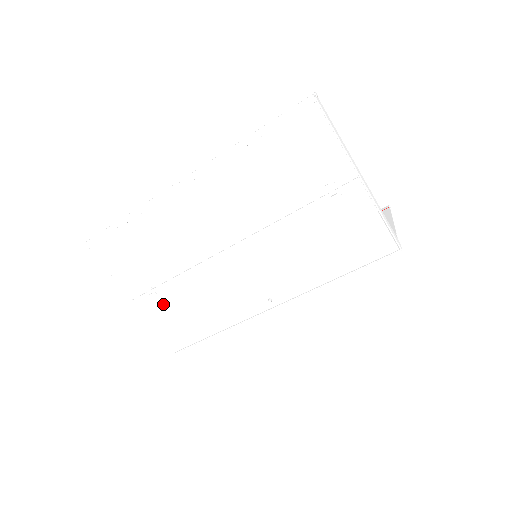
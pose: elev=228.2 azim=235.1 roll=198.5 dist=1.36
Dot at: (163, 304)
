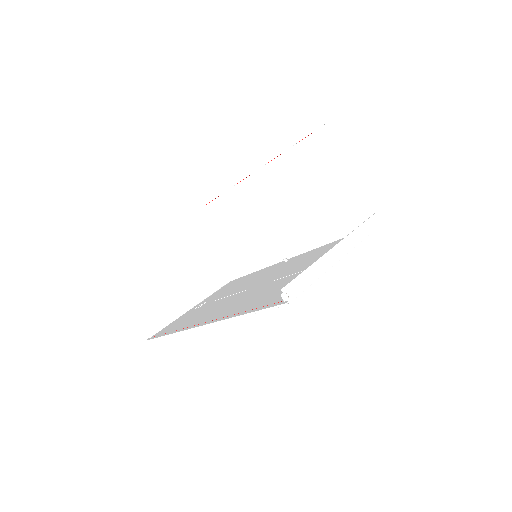
Dot at: occluded
